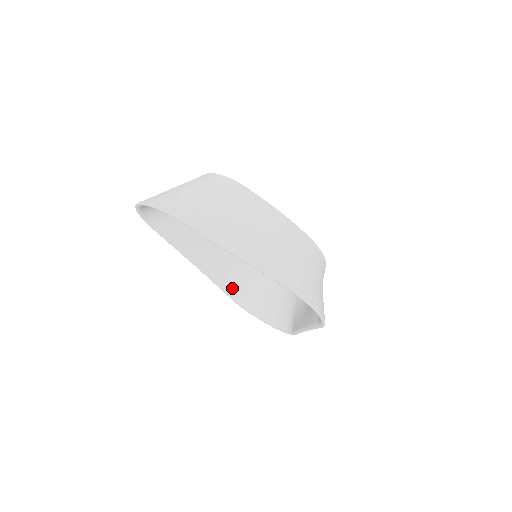
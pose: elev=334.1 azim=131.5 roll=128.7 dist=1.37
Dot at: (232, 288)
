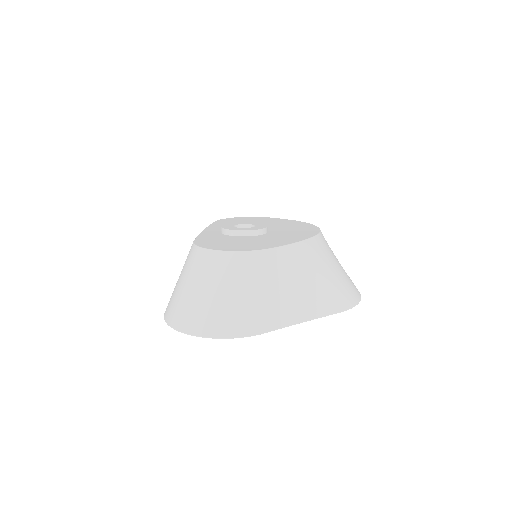
Dot at: occluded
